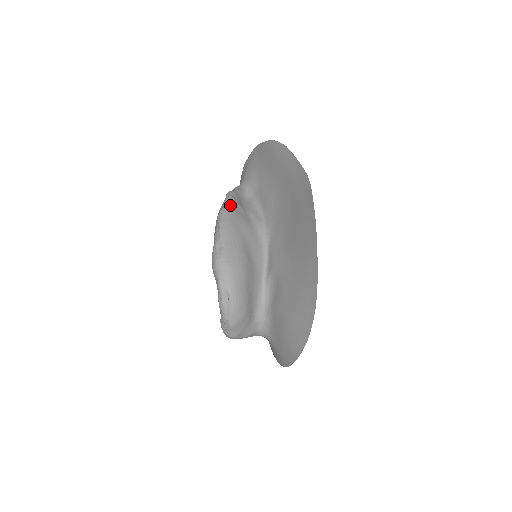
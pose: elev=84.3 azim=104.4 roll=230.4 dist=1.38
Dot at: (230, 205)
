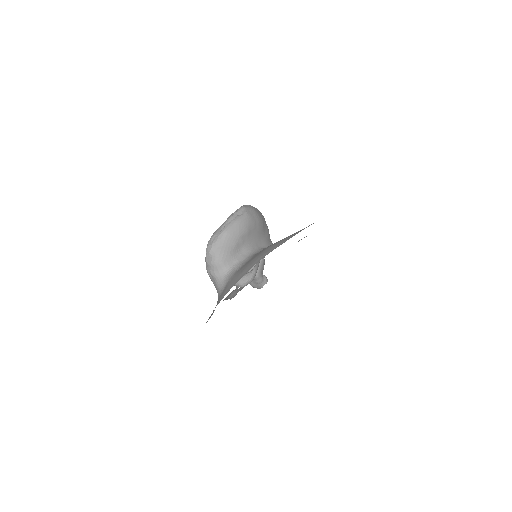
Dot at: occluded
